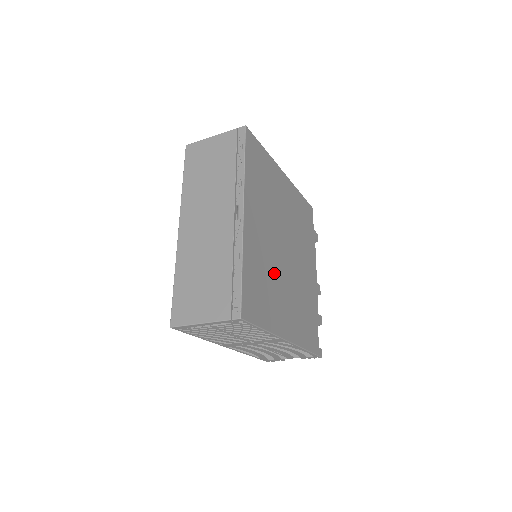
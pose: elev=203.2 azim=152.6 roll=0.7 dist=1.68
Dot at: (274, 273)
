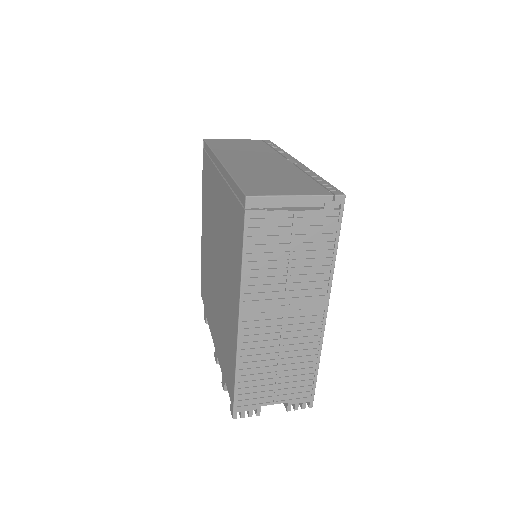
Dot at: occluded
